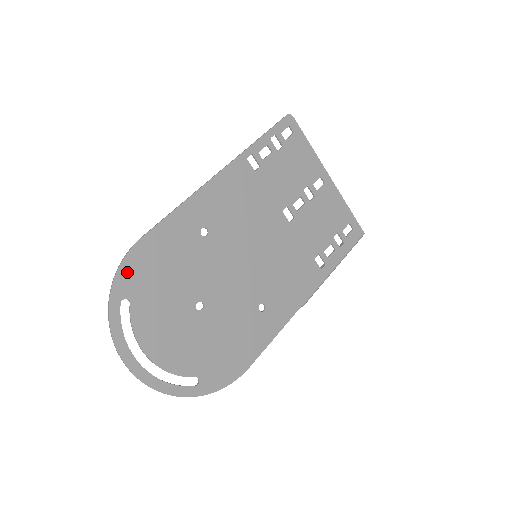
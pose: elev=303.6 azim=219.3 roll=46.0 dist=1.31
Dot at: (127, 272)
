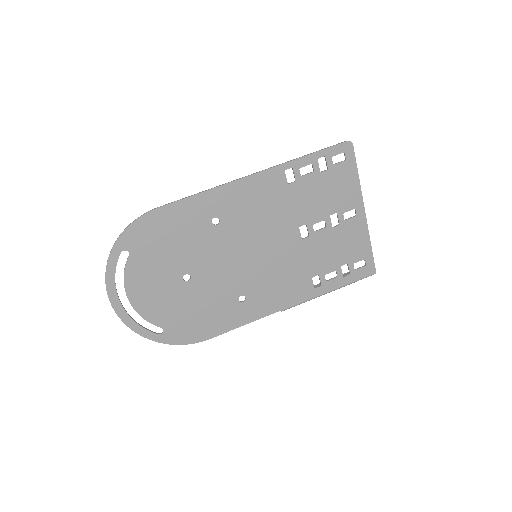
Dot at: (135, 231)
